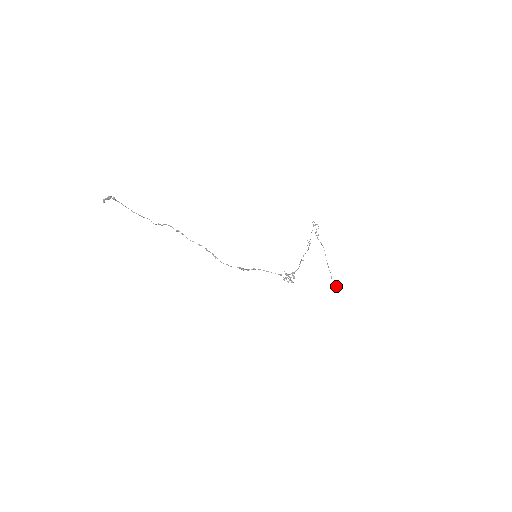
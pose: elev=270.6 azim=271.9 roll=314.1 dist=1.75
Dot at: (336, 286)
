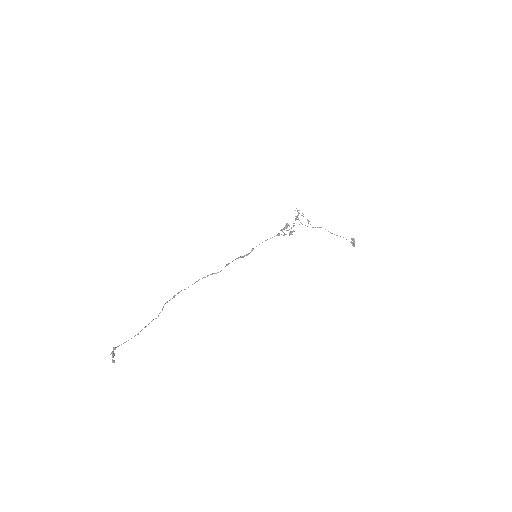
Dot at: (353, 239)
